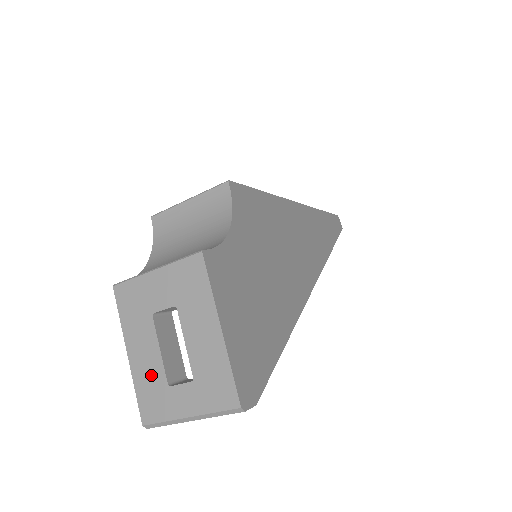
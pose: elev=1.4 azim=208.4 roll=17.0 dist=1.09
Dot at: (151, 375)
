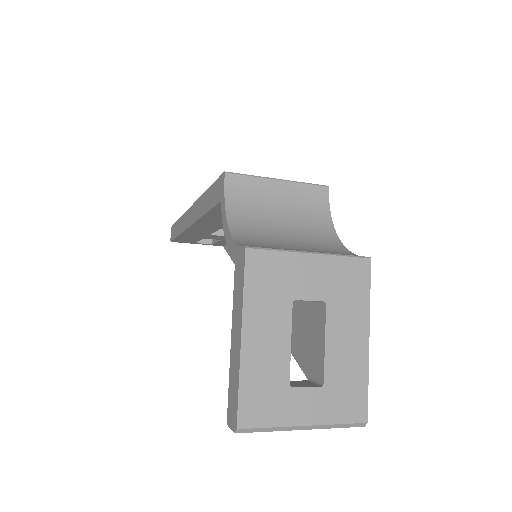
Dot at: (270, 370)
